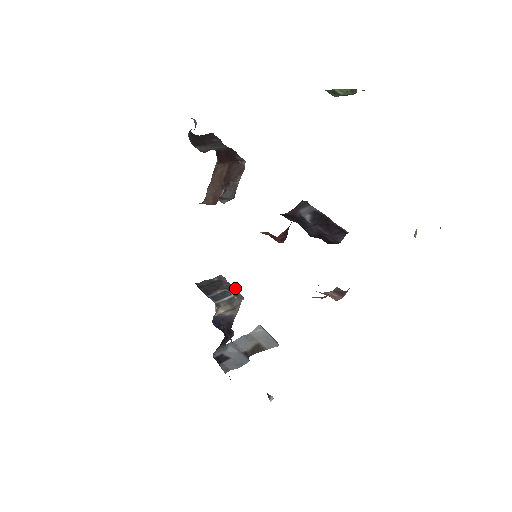
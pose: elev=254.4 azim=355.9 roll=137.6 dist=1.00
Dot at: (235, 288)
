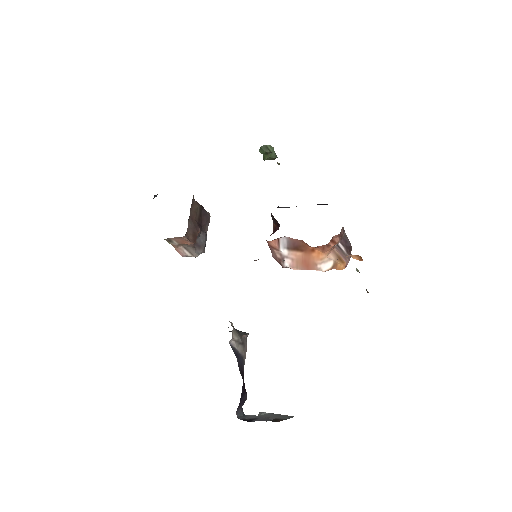
Dot at: occluded
